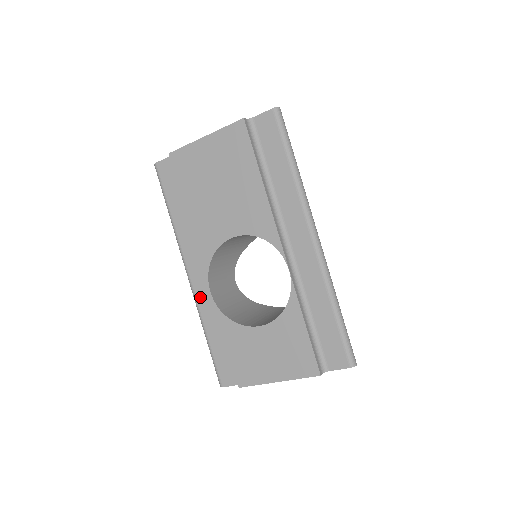
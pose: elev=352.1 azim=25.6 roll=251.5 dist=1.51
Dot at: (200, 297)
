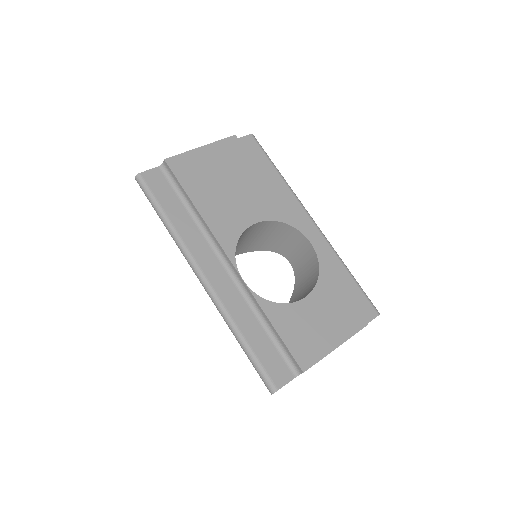
Dot at: (225, 296)
